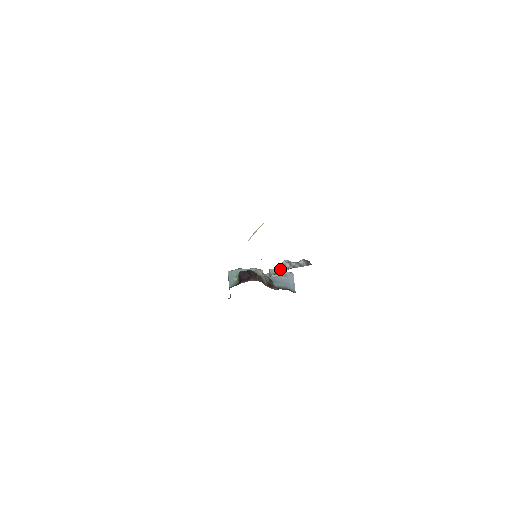
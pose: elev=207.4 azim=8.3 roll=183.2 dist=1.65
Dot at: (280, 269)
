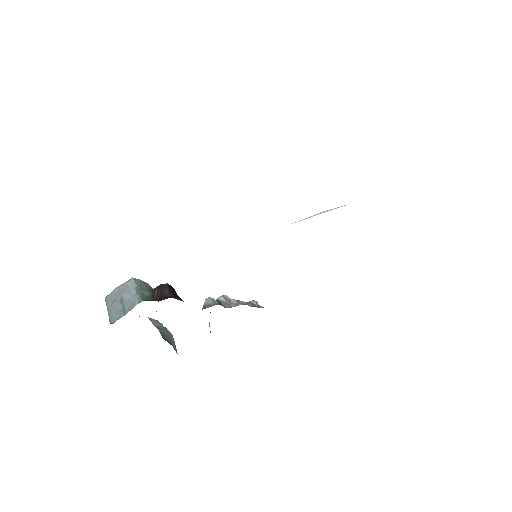
Dot at: (222, 302)
